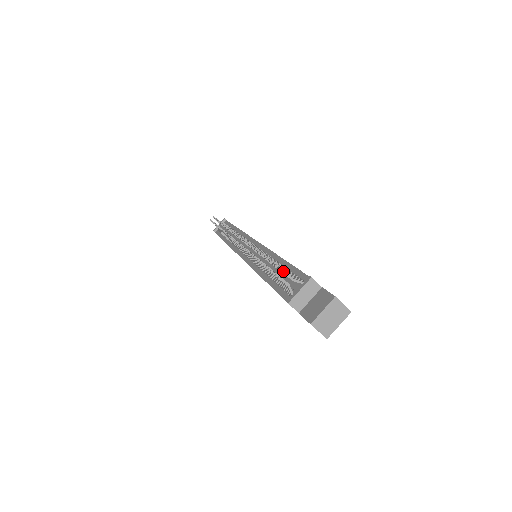
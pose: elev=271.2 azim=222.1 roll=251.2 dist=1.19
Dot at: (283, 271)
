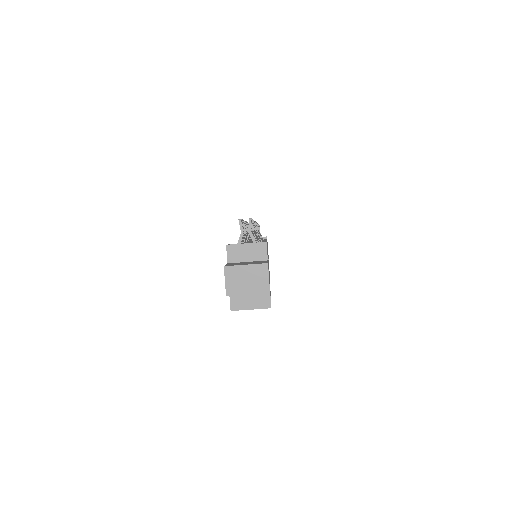
Dot at: (249, 221)
